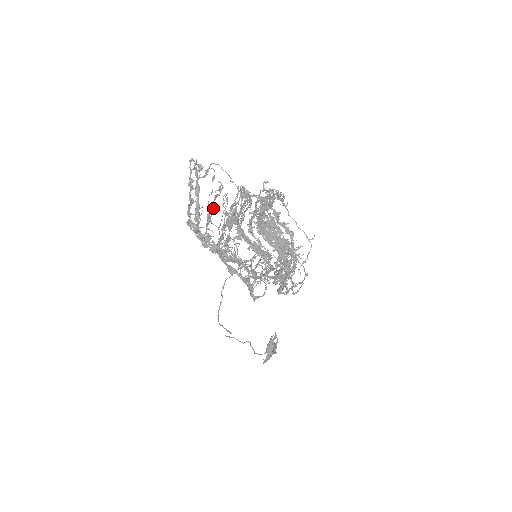
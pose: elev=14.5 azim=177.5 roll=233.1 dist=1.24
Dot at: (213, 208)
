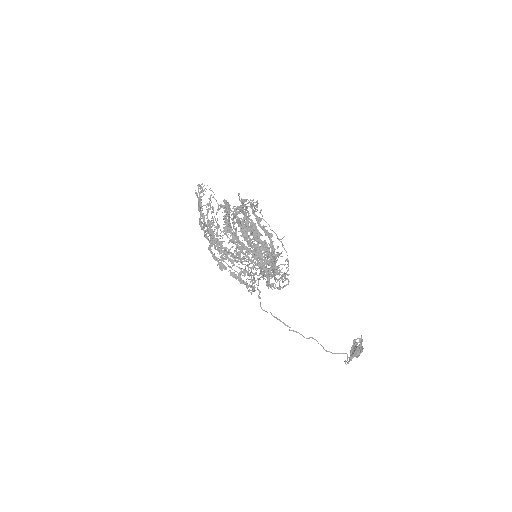
Dot at: occluded
